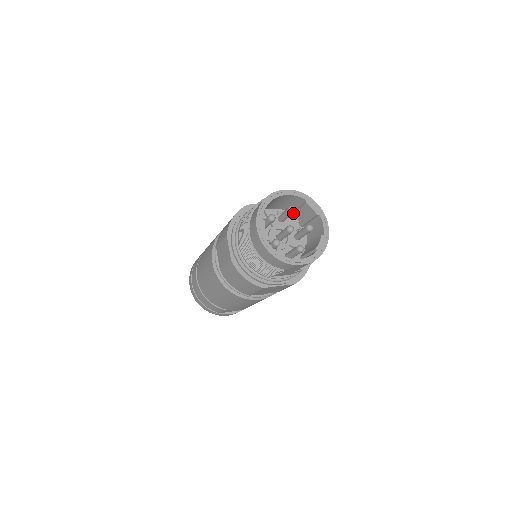
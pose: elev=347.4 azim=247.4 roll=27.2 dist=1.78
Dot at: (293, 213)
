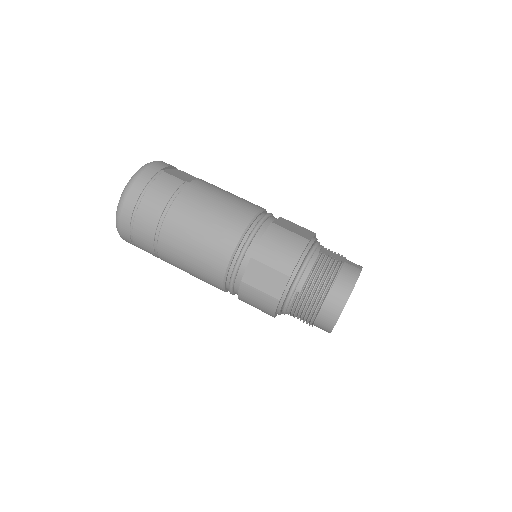
Dot at: occluded
